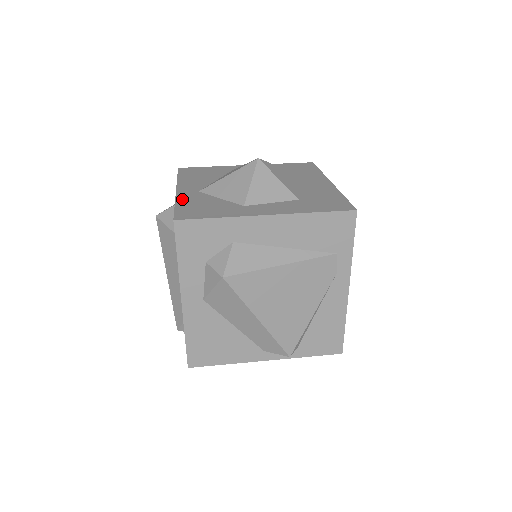
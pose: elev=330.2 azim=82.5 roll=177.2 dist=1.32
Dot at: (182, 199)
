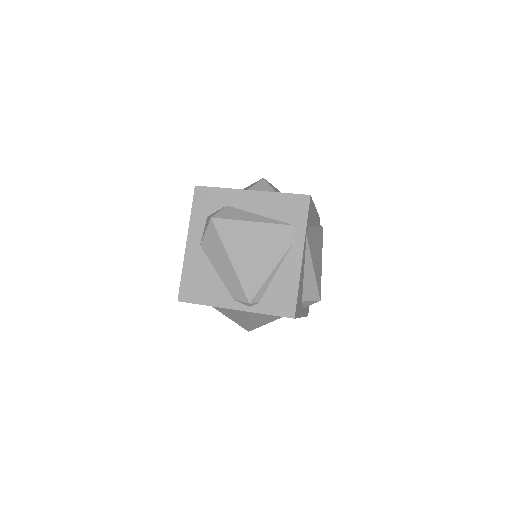
Dot at: occluded
